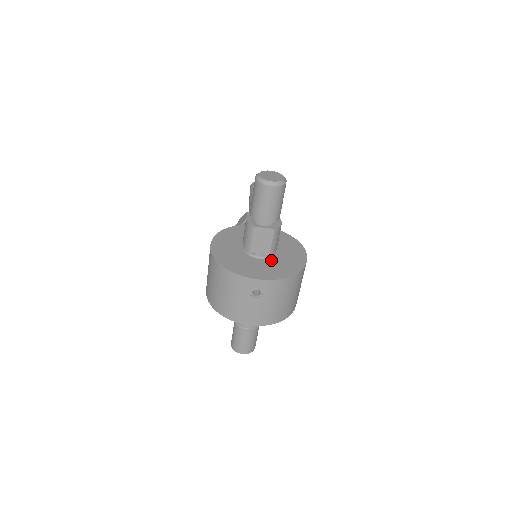
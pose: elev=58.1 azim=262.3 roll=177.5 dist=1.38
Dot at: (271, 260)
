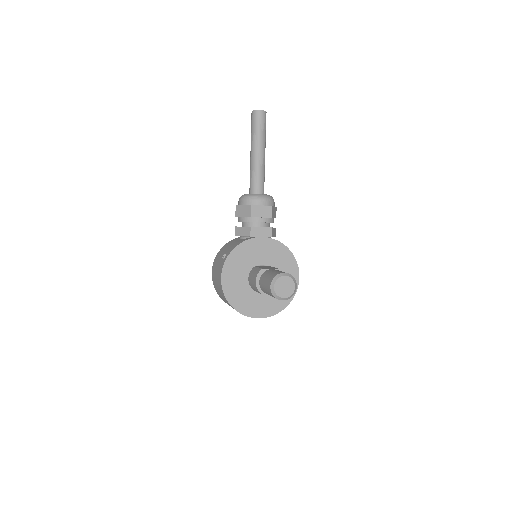
Dot at: occluded
